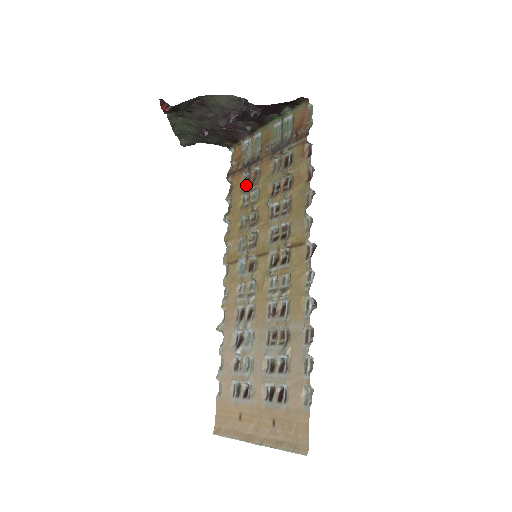
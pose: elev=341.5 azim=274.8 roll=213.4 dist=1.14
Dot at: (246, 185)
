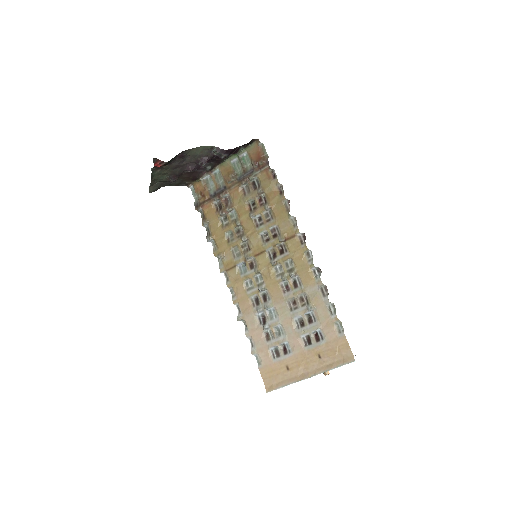
Dot at: (220, 209)
